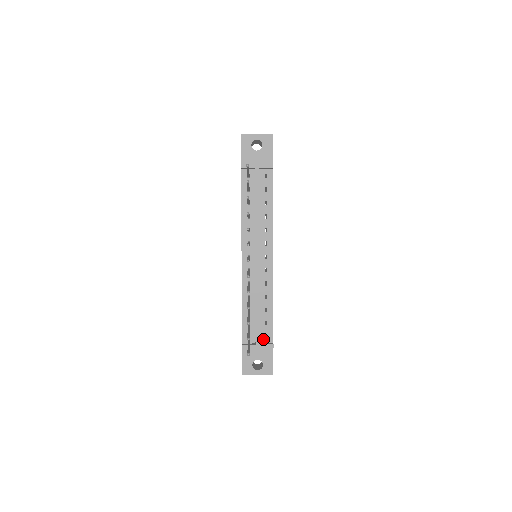
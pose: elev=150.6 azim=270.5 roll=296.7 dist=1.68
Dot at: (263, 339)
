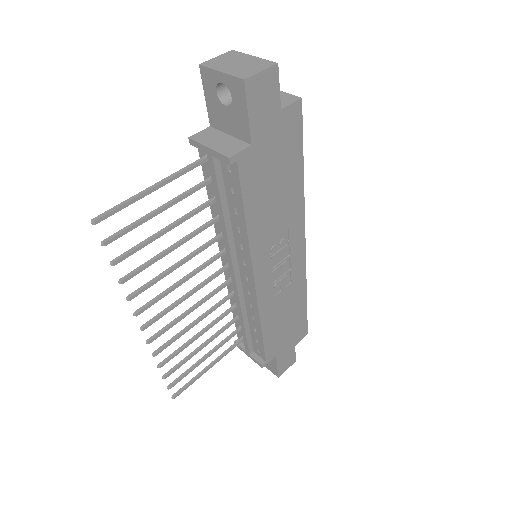
Dot at: (256, 351)
